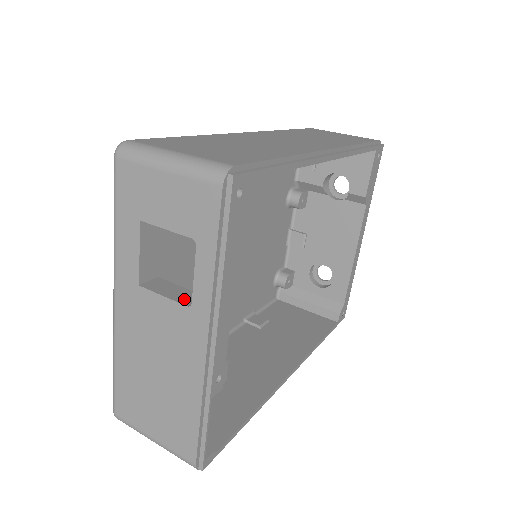
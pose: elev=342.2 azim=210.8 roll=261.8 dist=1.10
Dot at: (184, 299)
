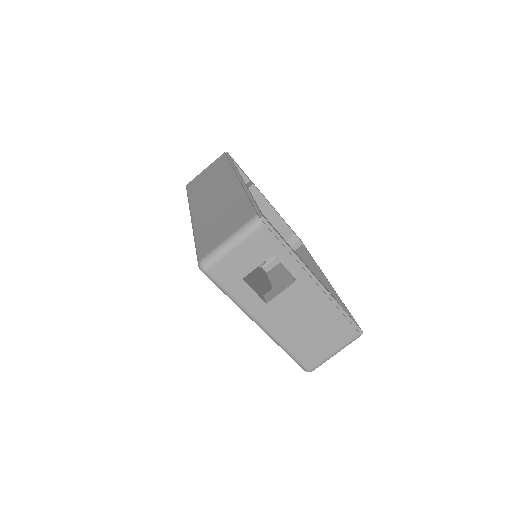
Dot at: (288, 283)
